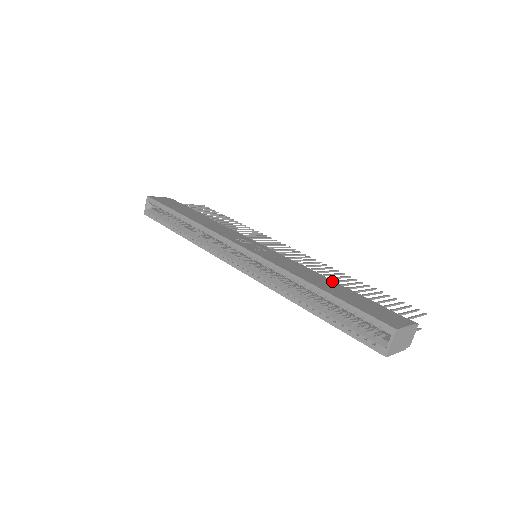
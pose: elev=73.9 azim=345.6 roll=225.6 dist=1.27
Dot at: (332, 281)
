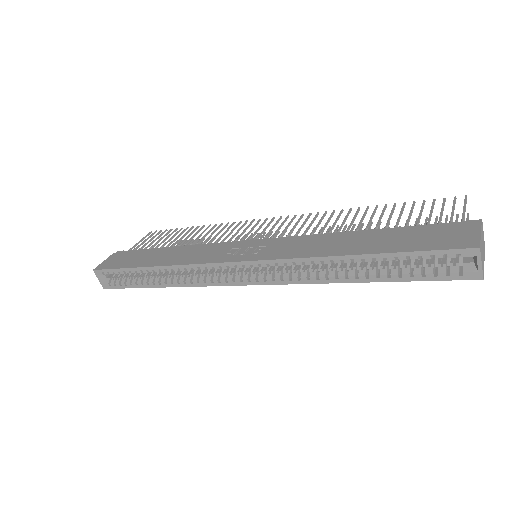
Dot at: (359, 233)
